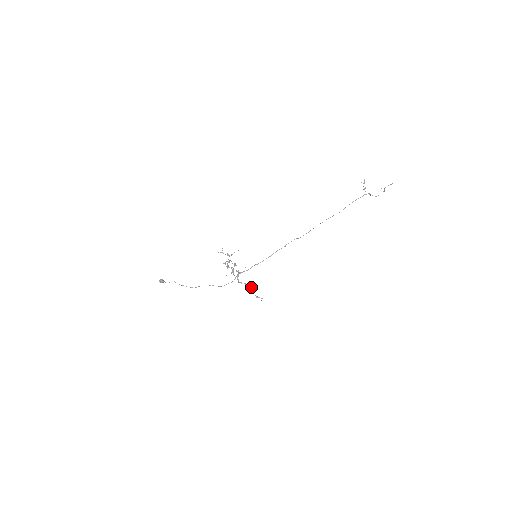
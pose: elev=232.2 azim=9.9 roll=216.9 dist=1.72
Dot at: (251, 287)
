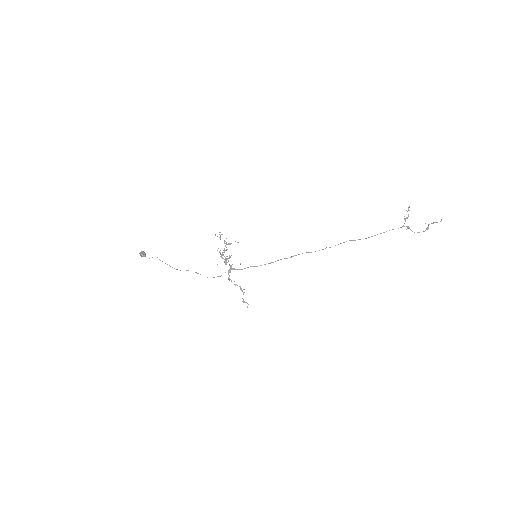
Dot at: (240, 289)
